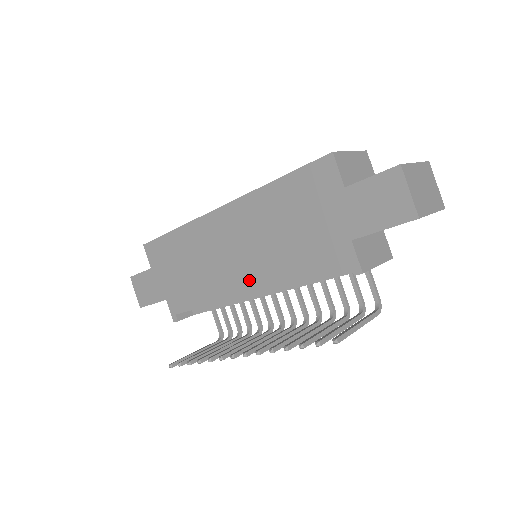
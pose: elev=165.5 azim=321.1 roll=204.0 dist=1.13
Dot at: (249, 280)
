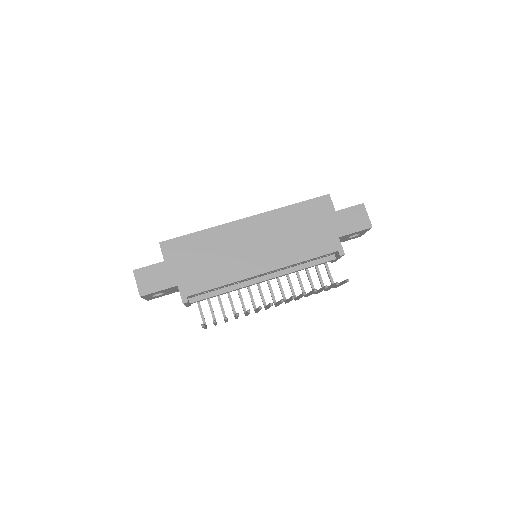
Dot at: (267, 263)
